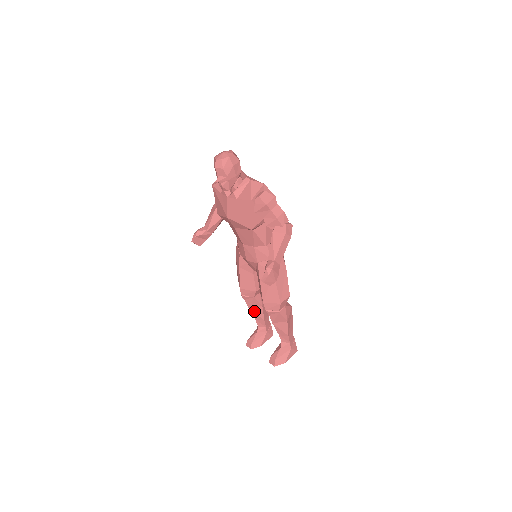
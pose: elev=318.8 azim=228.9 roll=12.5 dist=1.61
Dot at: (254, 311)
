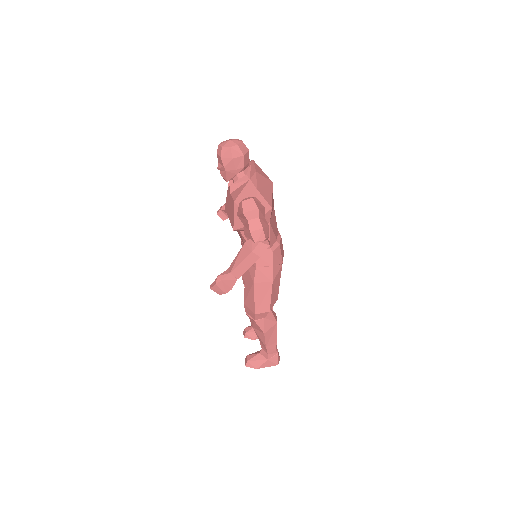
Dot at: occluded
